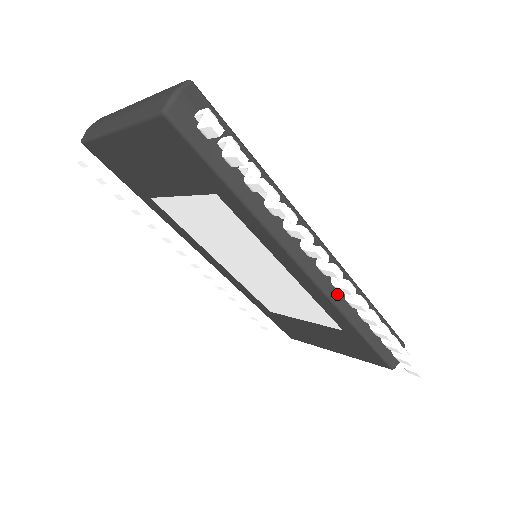
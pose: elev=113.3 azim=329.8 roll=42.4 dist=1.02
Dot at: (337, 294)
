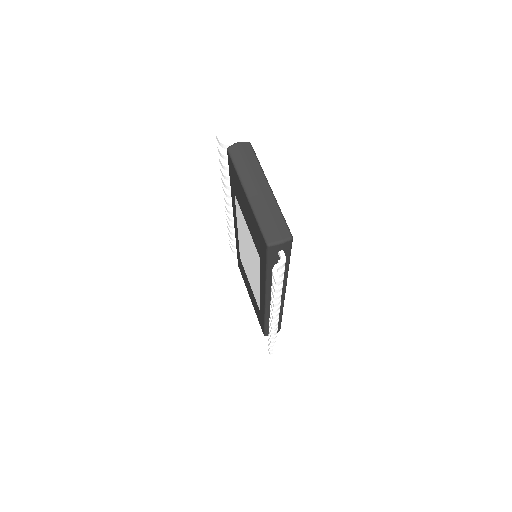
Dot at: occluded
